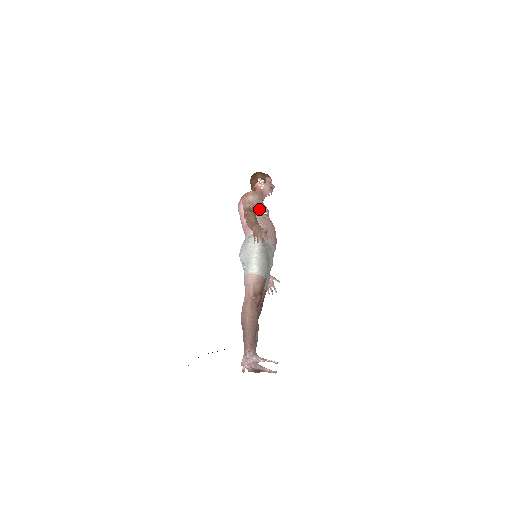
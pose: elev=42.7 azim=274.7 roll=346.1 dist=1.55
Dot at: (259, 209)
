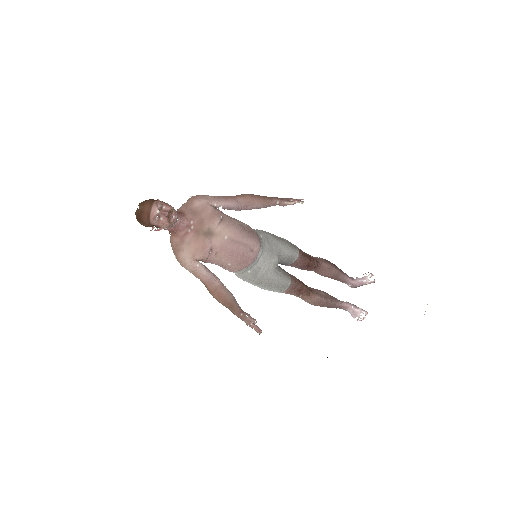
Dot at: (203, 260)
